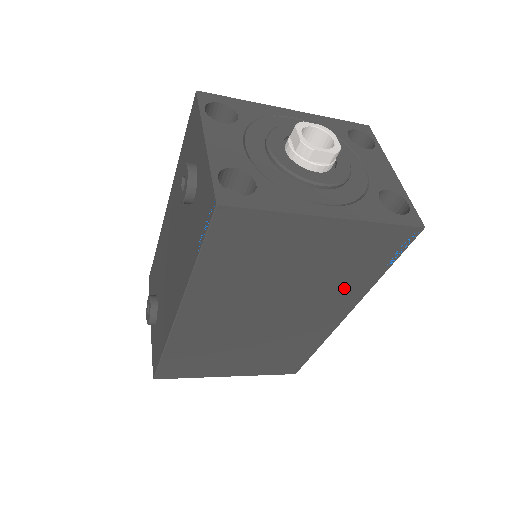
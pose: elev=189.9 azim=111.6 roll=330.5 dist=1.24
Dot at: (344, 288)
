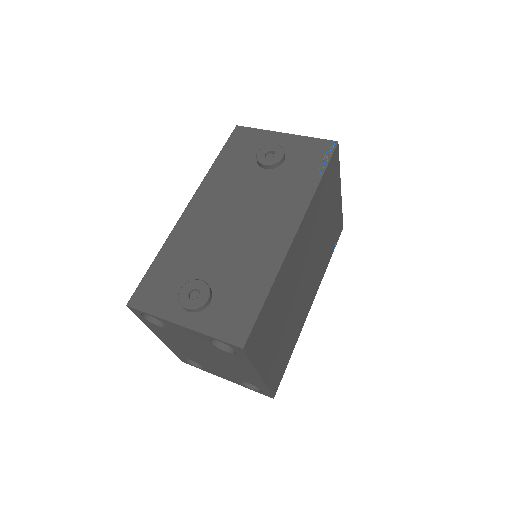
Dot at: (322, 265)
